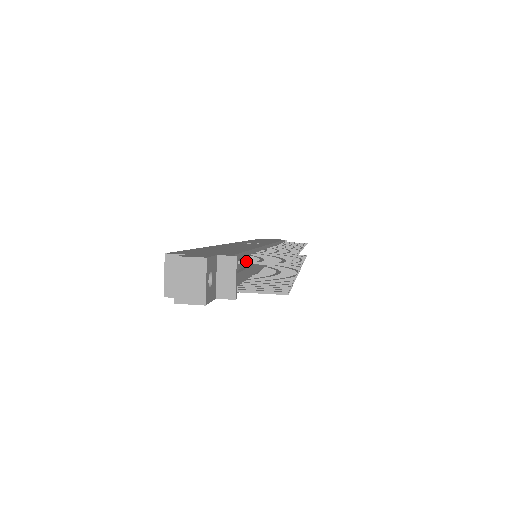
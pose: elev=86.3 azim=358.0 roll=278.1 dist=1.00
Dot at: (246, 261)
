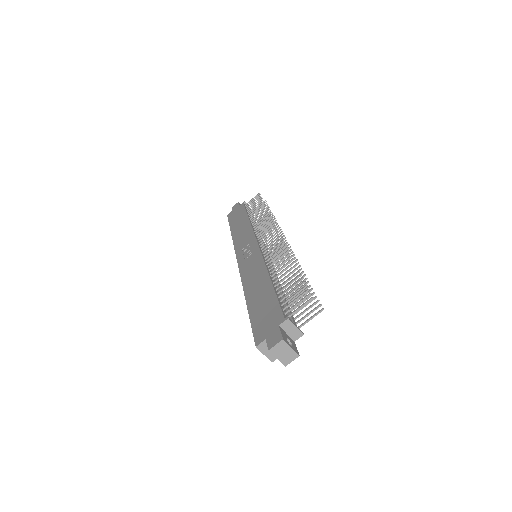
Dot at: (292, 314)
